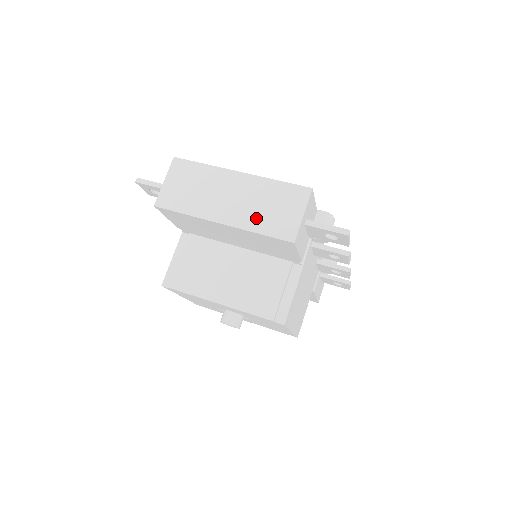
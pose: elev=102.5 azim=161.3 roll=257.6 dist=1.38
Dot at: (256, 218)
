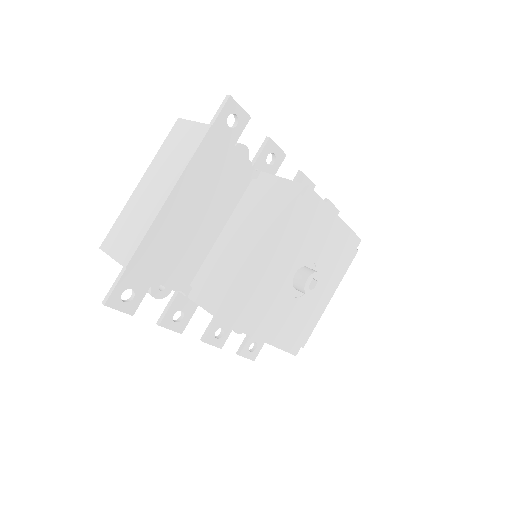
Dot at: (179, 162)
